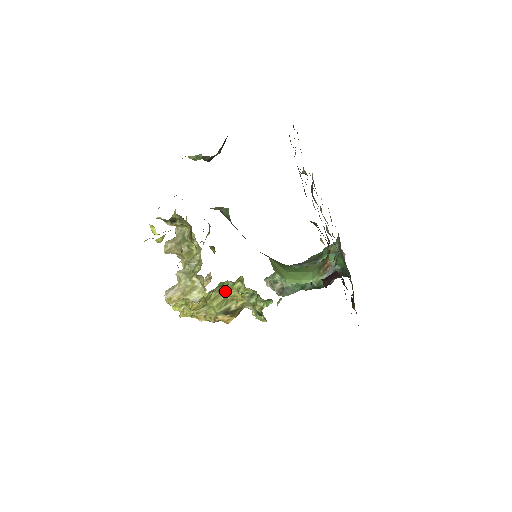
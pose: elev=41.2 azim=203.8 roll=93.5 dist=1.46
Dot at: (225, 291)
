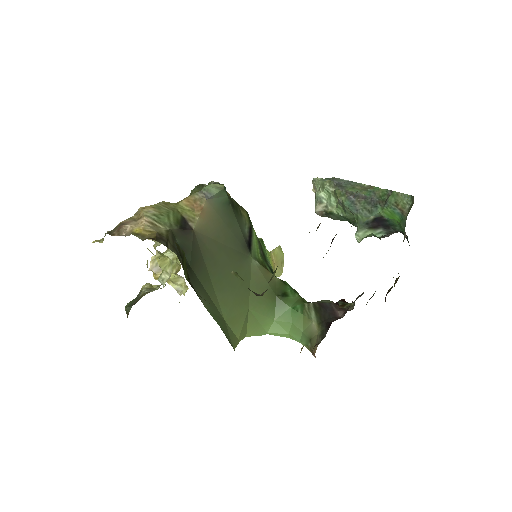
Dot at: occluded
